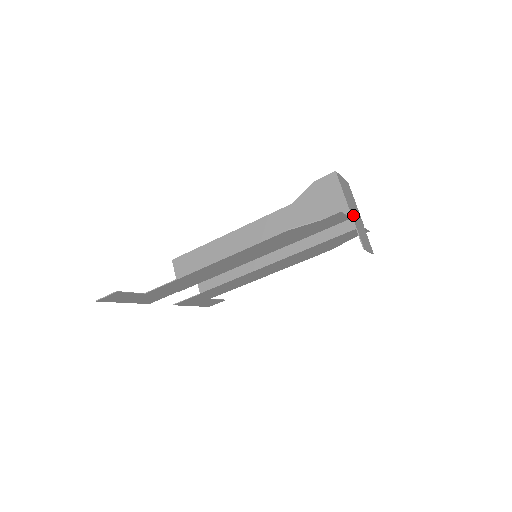
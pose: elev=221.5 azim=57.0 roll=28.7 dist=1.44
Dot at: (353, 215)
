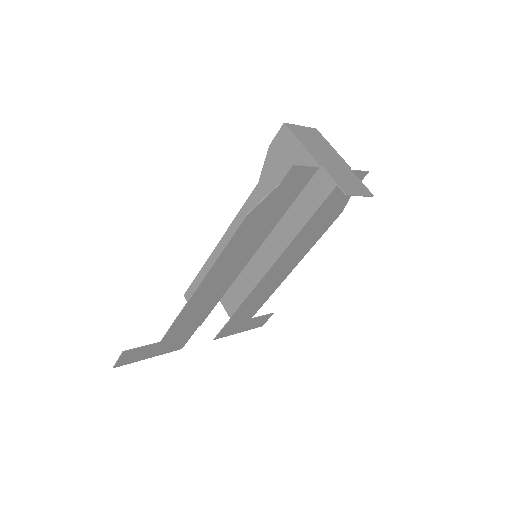
Dot at: (323, 162)
